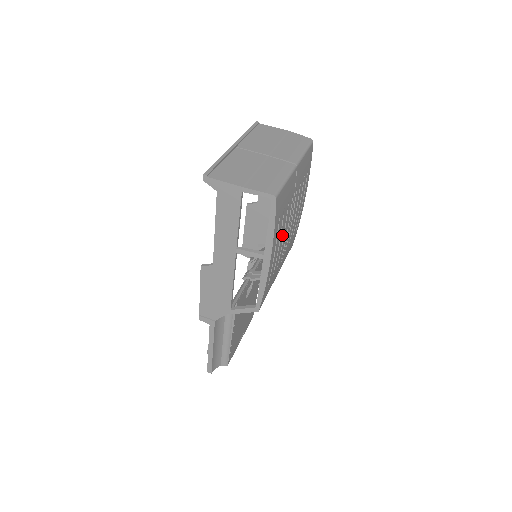
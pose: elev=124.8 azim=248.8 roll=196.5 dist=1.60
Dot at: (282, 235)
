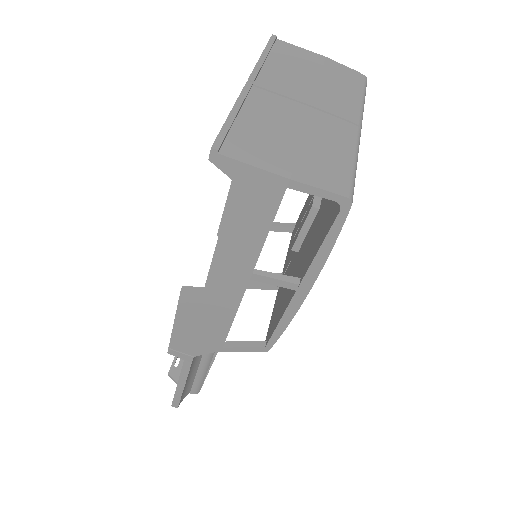
Dot at: occluded
